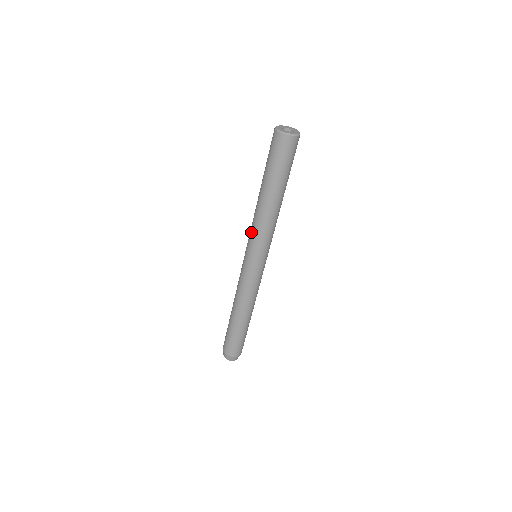
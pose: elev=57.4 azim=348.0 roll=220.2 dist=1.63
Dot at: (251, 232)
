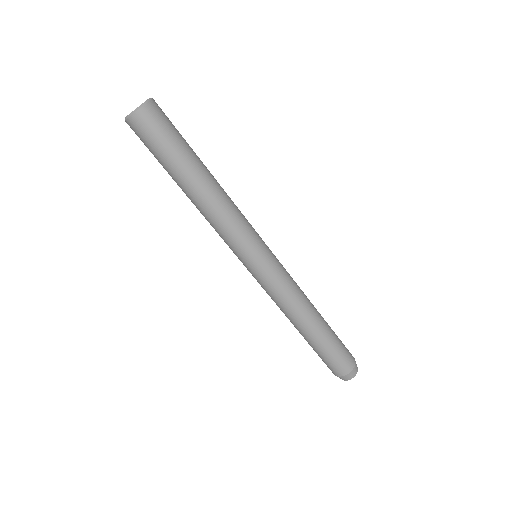
Dot at: (228, 238)
